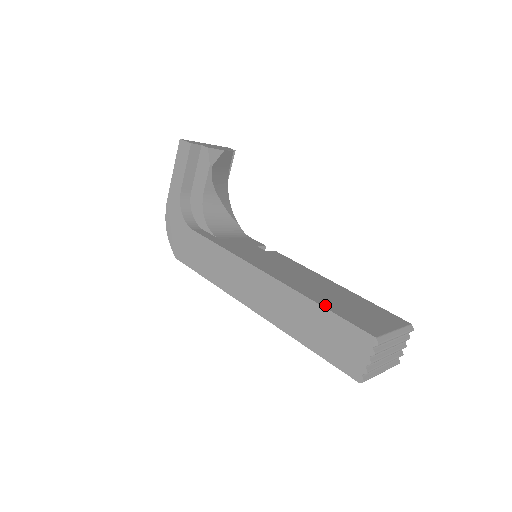
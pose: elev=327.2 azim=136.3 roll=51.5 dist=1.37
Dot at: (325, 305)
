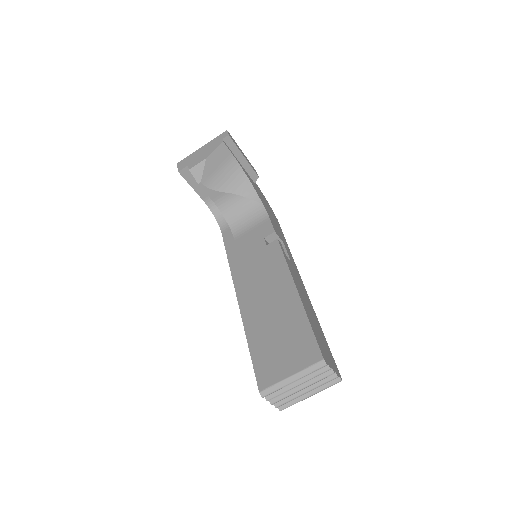
Dot at: (251, 343)
